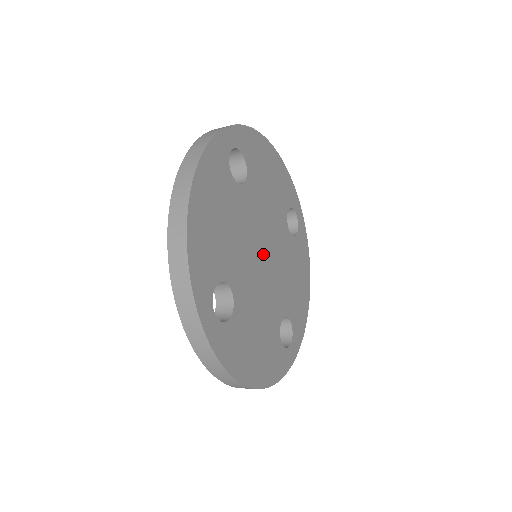
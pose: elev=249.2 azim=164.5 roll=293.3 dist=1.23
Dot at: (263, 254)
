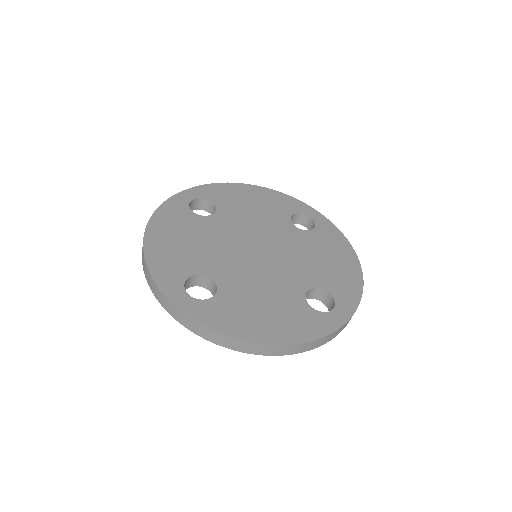
Dot at: (256, 250)
